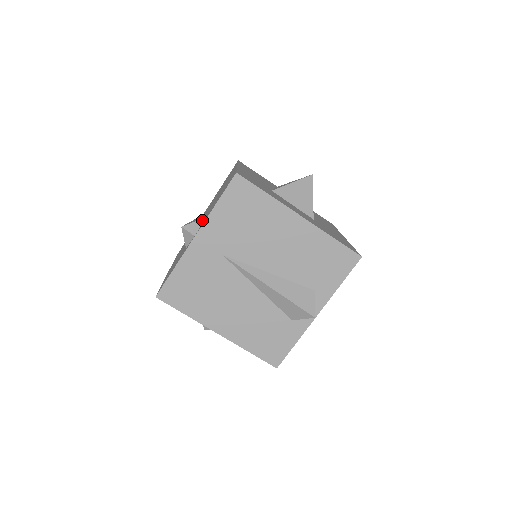
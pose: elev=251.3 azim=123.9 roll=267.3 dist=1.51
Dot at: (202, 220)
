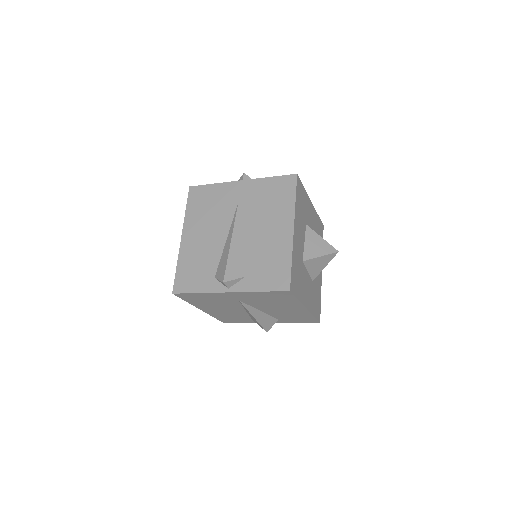
Dot at: (241, 279)
